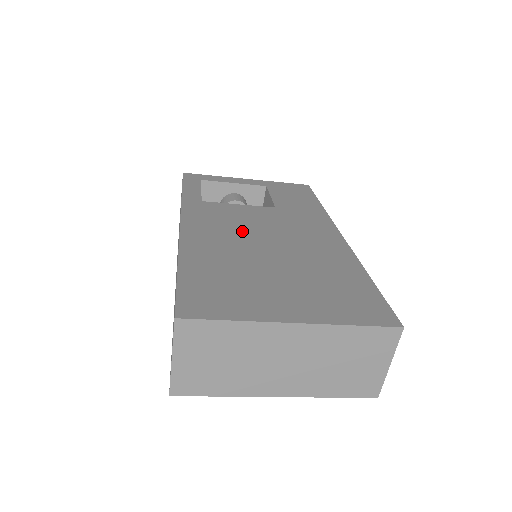
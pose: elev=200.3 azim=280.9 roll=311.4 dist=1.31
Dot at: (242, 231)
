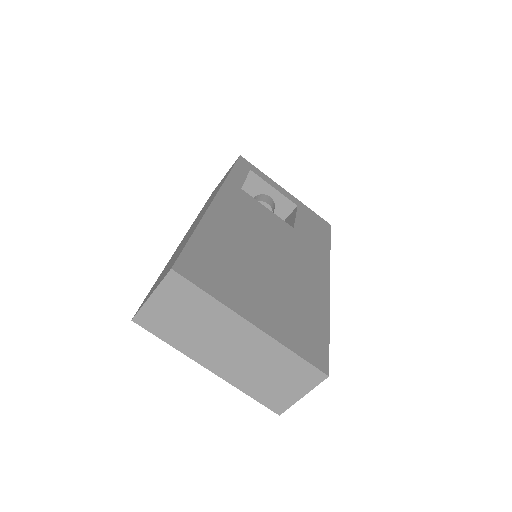
Dot at: (257, 232)
